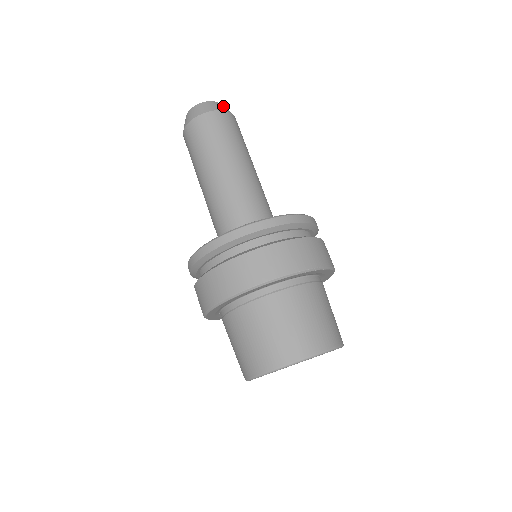
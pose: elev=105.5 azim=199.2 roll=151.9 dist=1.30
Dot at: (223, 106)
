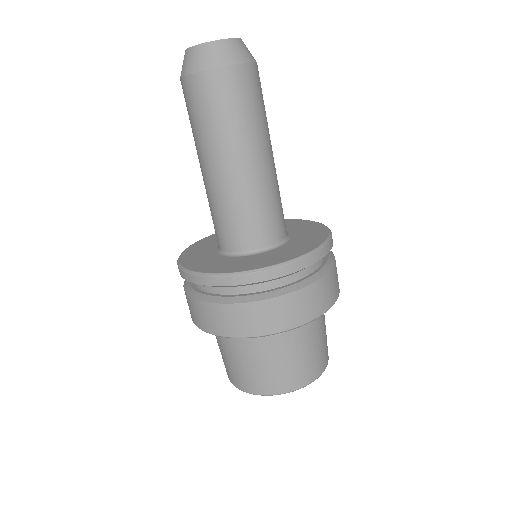
Dot at: occluded
